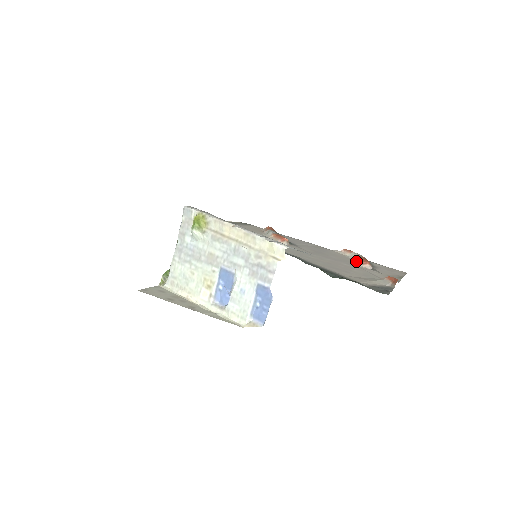
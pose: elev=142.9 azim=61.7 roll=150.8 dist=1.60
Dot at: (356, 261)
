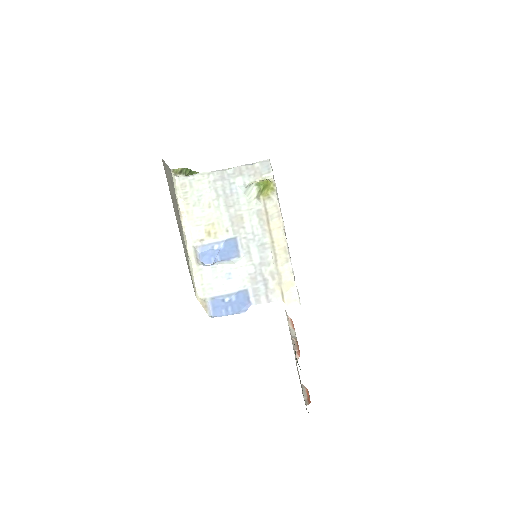
Dot at: (294, 343)
